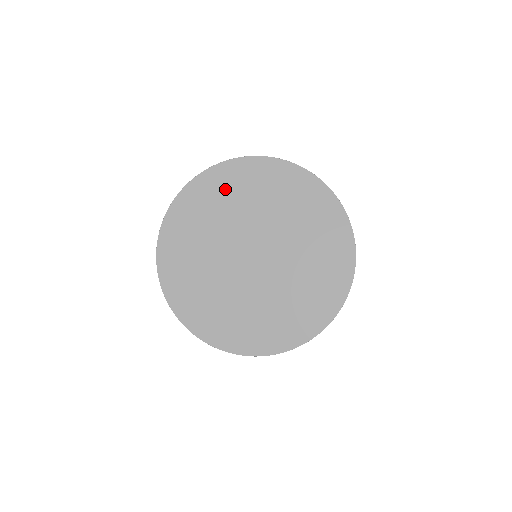
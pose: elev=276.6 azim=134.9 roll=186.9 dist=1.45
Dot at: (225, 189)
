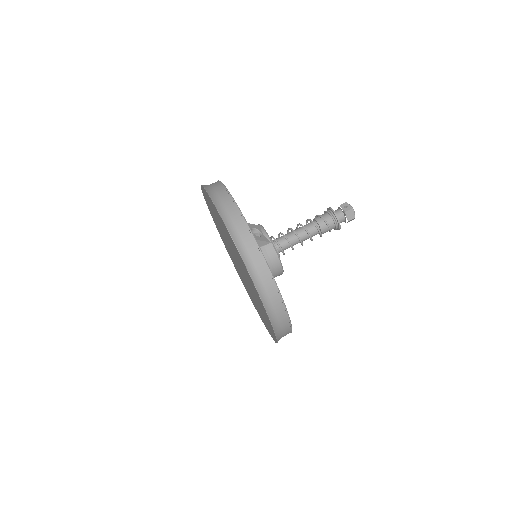
Dot at: (233, 245)
